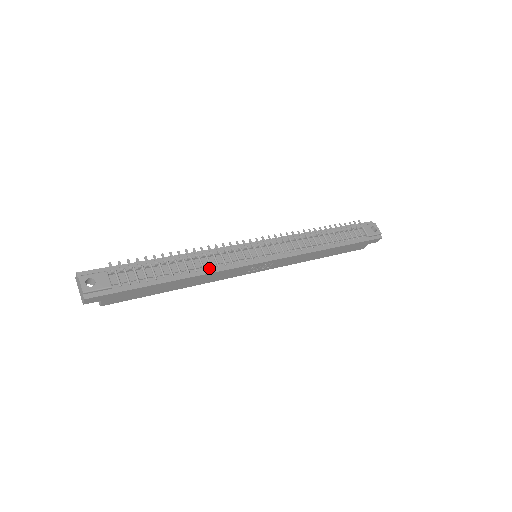
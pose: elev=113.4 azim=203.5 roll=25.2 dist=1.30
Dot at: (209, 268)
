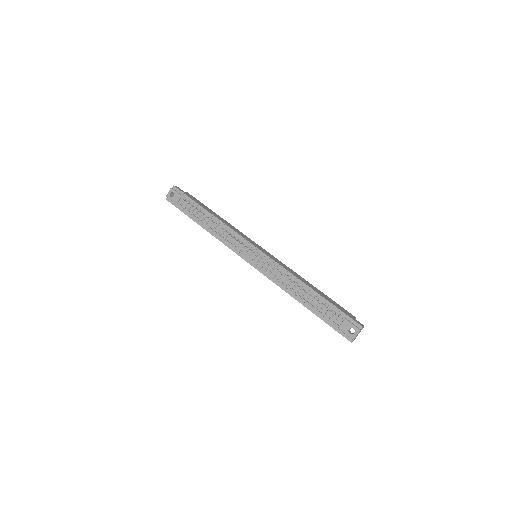
Dot at: (220, 236)
